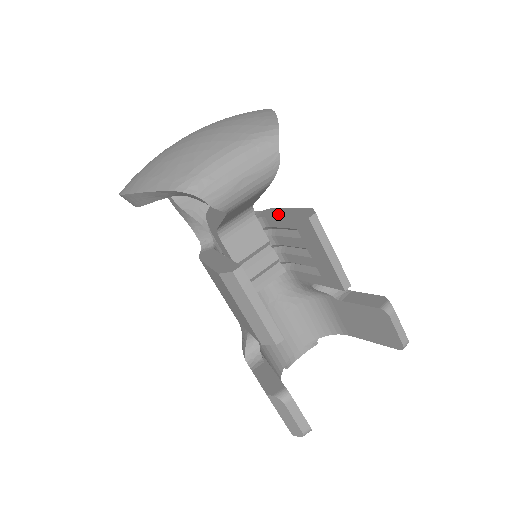
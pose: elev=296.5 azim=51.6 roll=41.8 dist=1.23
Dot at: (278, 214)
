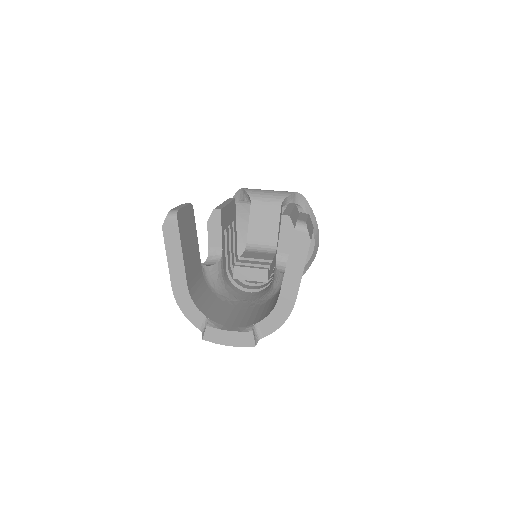
Dot at: occluded
